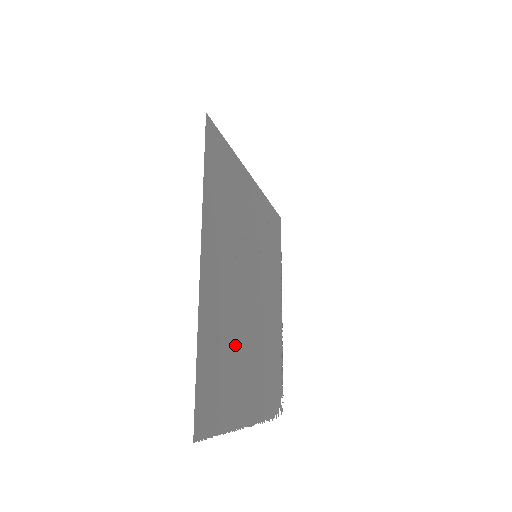
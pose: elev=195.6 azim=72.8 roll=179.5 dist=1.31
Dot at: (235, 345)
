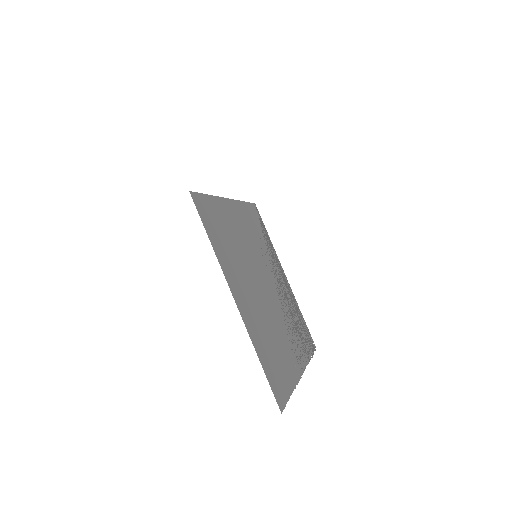
Dot at: (273, 333)
